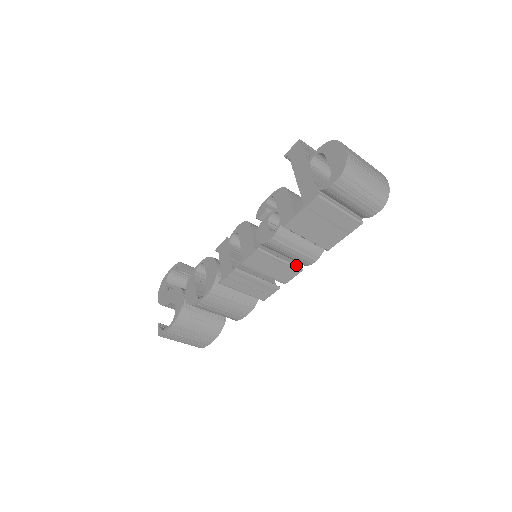
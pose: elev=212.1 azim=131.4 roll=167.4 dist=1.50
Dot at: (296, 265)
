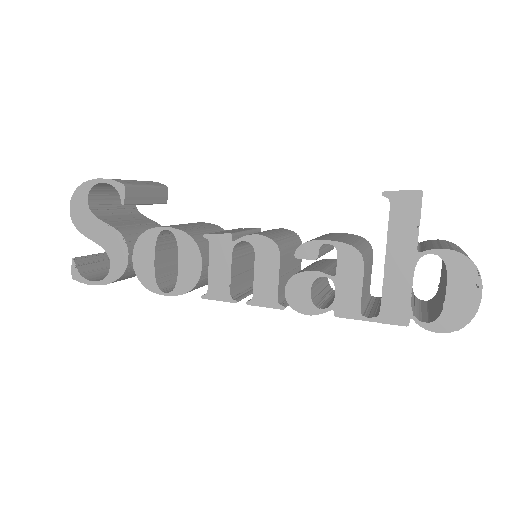
Dot at: occluded
